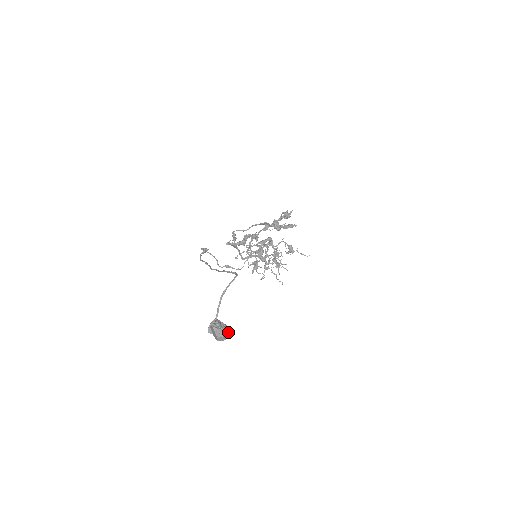
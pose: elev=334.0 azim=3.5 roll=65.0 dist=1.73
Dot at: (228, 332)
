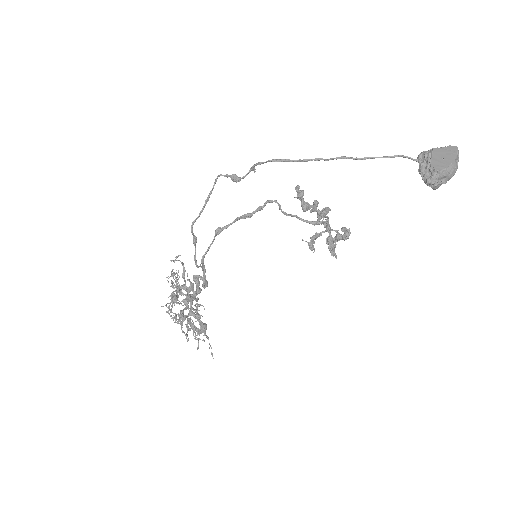
Dot at: occluded
